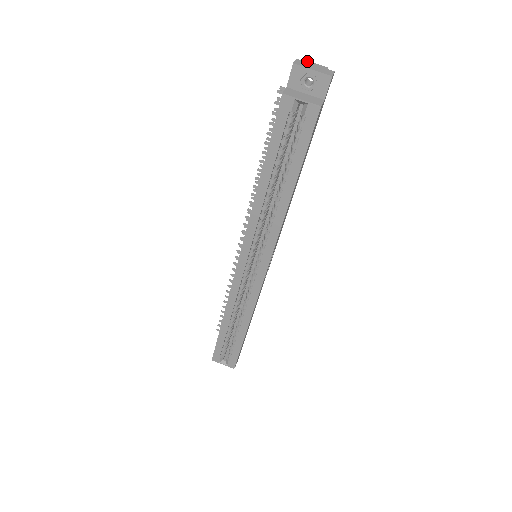
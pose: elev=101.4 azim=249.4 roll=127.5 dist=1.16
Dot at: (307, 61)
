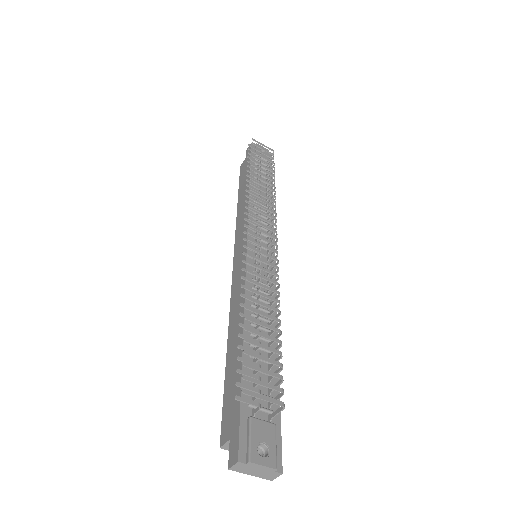
Dot at: (252, 464)
